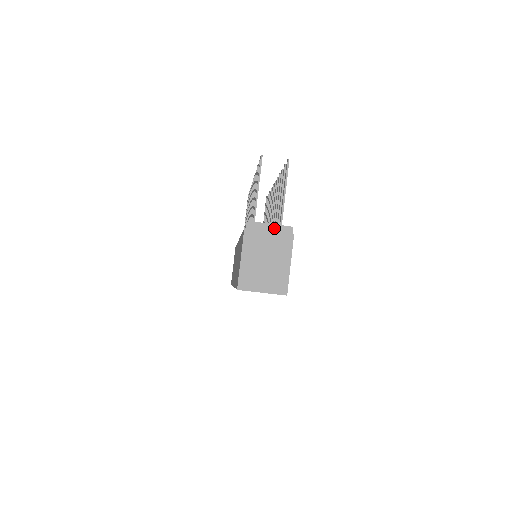
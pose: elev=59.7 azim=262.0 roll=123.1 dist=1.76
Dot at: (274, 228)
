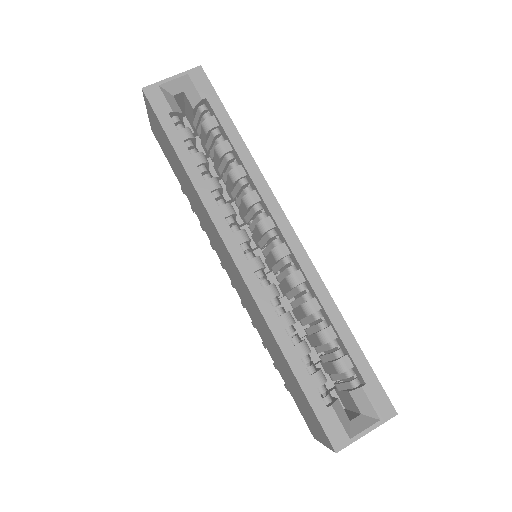
Dot at: occluded
